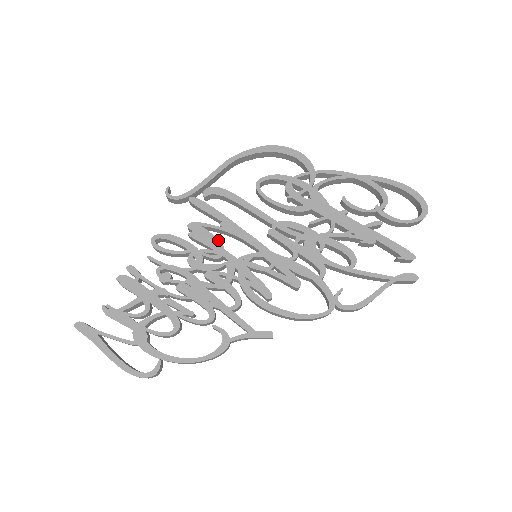
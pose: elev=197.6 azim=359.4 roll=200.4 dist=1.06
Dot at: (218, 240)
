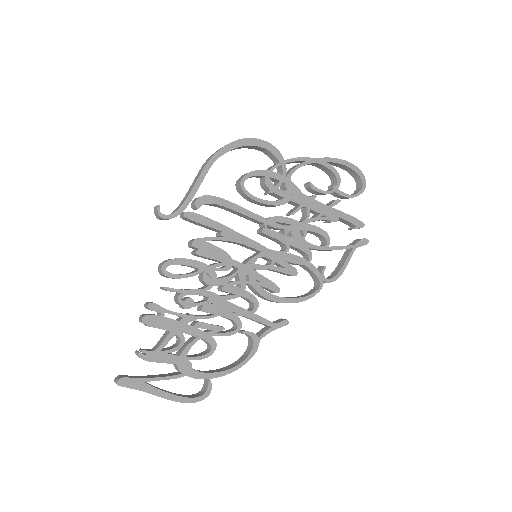
Dot at: (224, 251)
